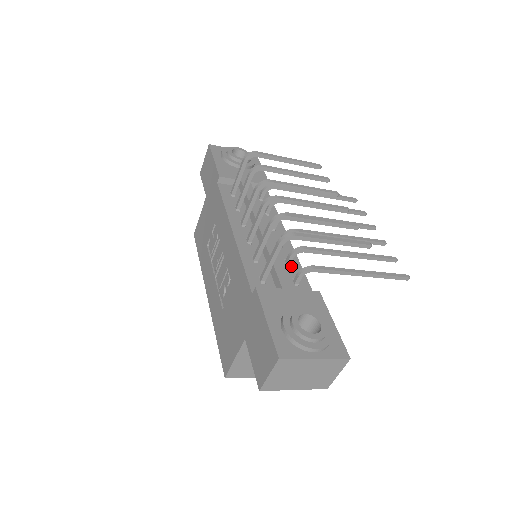
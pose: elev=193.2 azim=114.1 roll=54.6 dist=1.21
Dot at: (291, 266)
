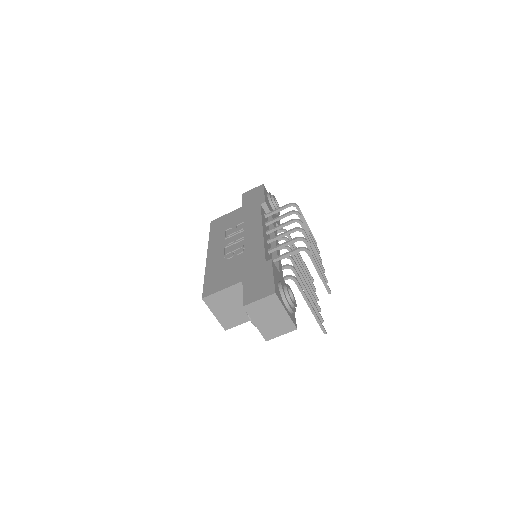
Dot at: occluded
